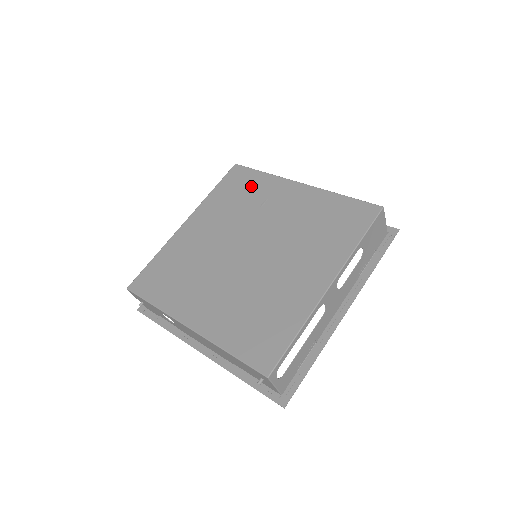
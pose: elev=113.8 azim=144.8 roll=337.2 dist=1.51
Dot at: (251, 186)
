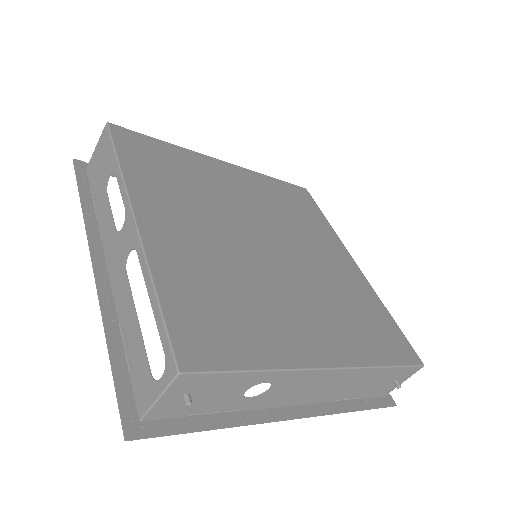
Dot at: (174, 160)
